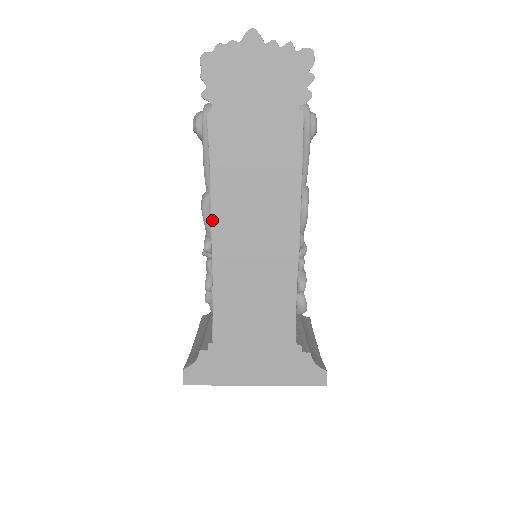
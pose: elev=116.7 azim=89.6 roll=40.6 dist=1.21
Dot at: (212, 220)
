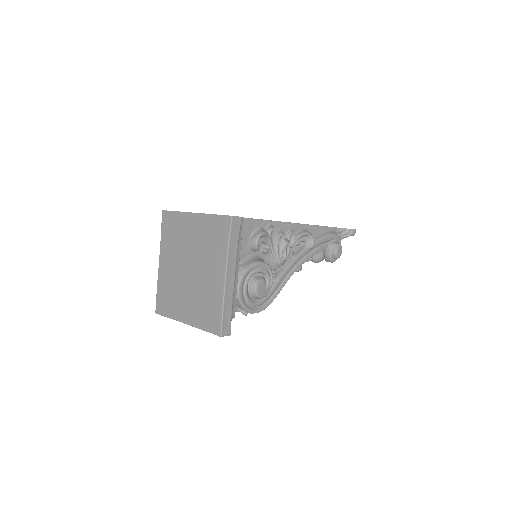
Dot at: occluded
